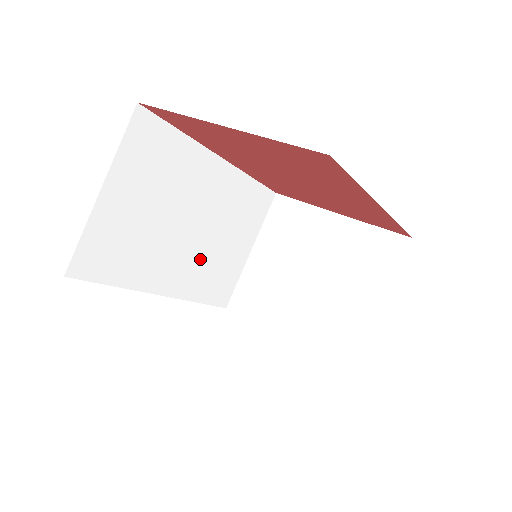
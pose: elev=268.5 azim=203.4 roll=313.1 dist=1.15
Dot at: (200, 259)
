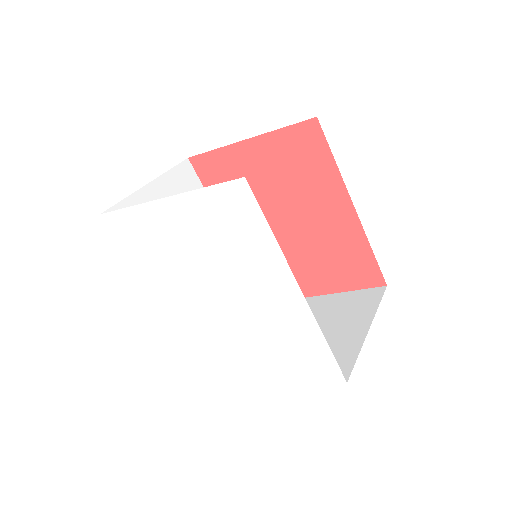
Dot at: occluded
